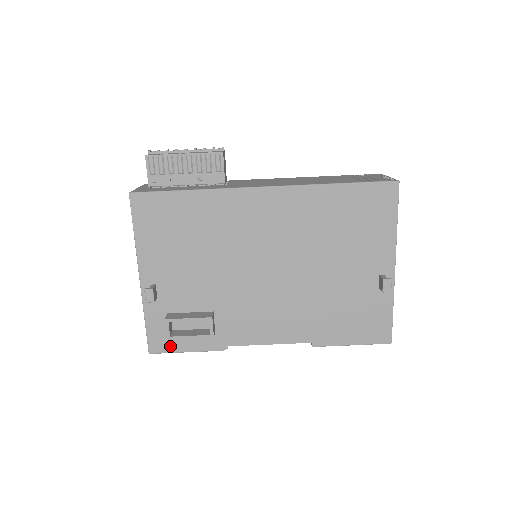
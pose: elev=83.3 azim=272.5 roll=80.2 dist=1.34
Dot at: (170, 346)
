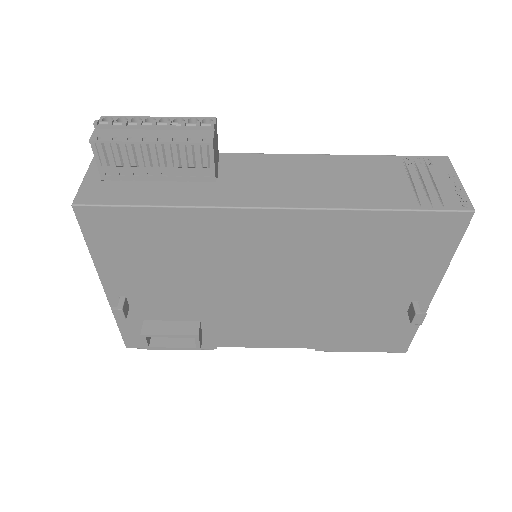
Dot at: occluded
